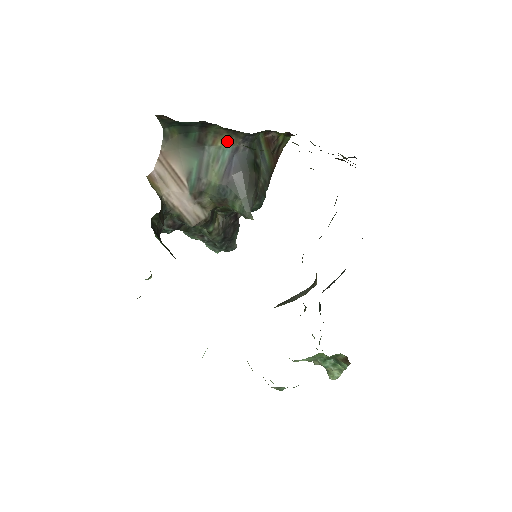
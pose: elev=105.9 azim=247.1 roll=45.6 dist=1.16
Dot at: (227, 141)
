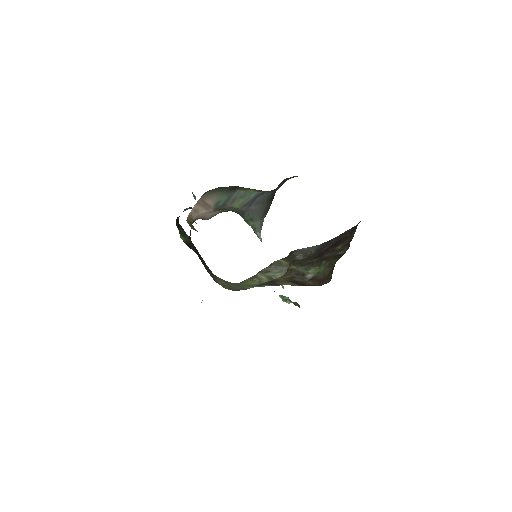
Dot at: (256, 190)
